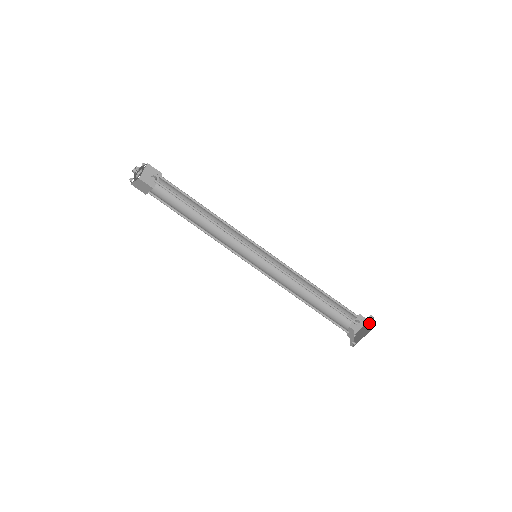
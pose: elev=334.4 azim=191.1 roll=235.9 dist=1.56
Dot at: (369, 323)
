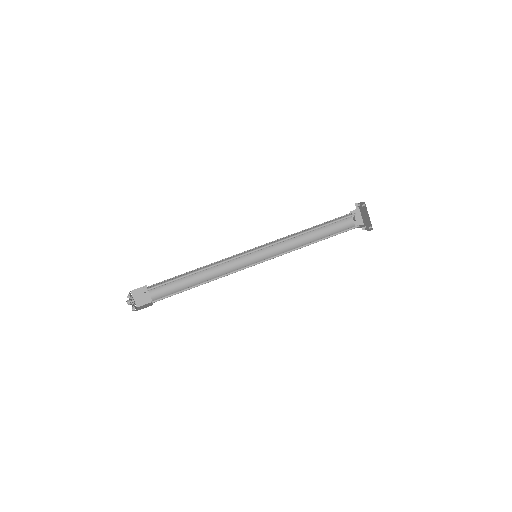
Dot at: (361, 208)
